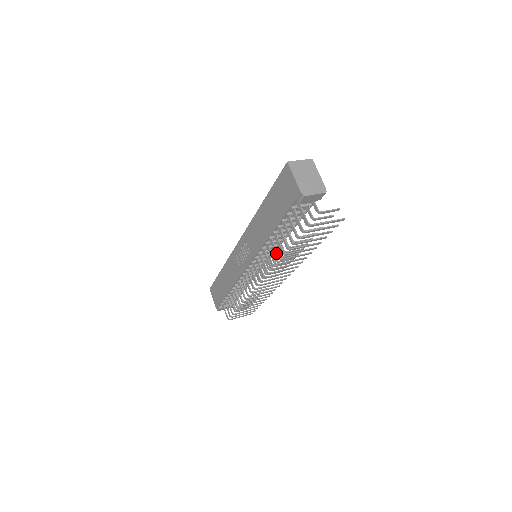
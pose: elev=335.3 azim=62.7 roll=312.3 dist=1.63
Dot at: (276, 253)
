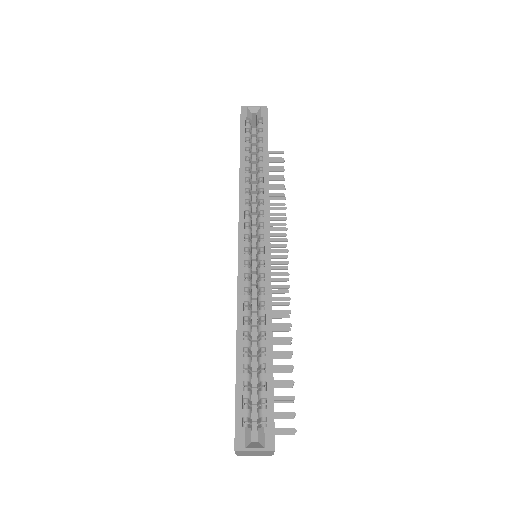
Dot at: occluded
